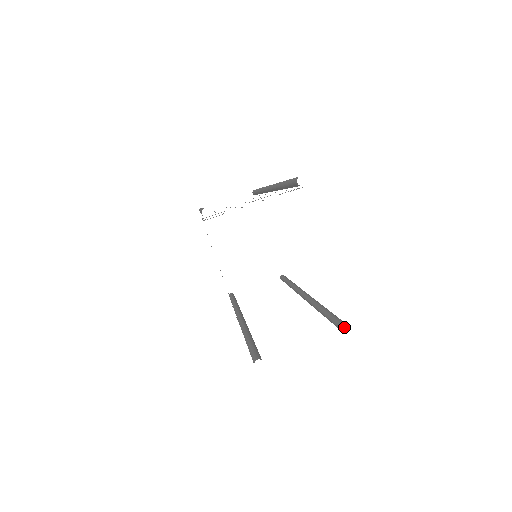
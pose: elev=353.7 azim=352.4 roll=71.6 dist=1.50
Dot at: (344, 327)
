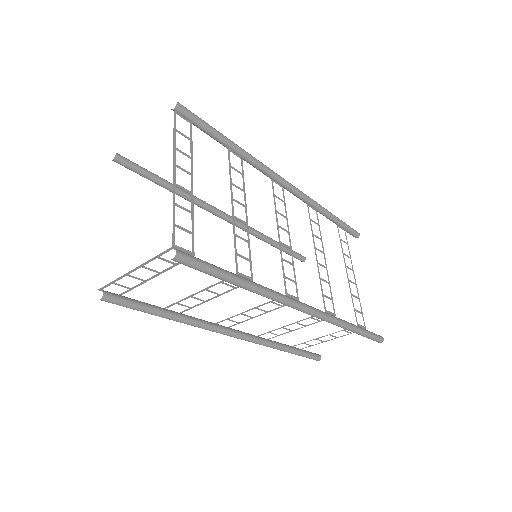
Dot at: occluded
